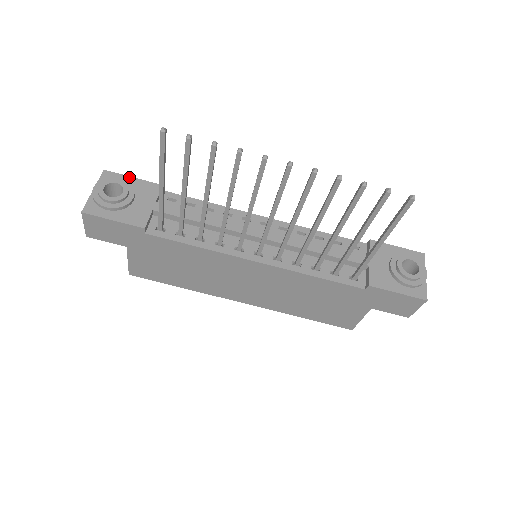
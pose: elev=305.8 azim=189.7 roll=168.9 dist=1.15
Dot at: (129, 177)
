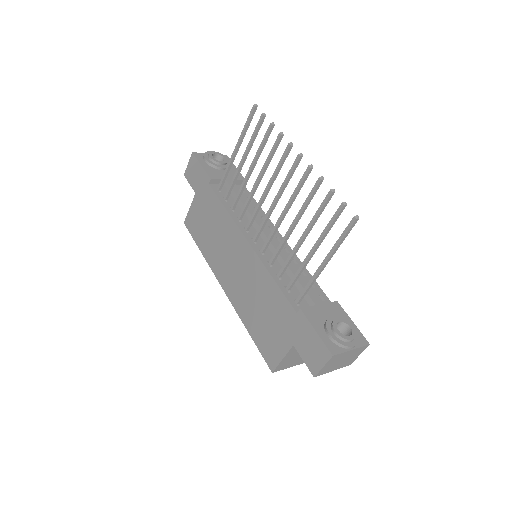
Dot at: (234, 165)
